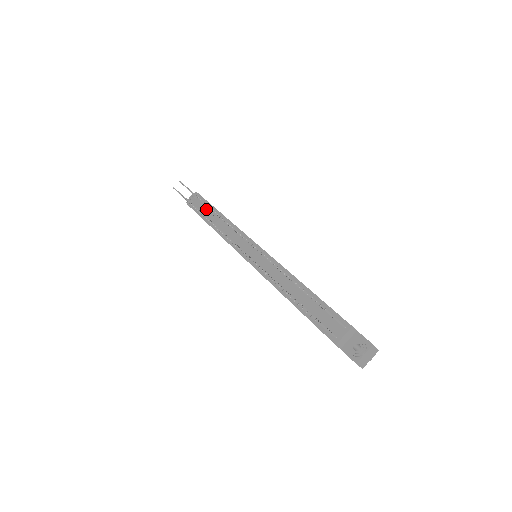
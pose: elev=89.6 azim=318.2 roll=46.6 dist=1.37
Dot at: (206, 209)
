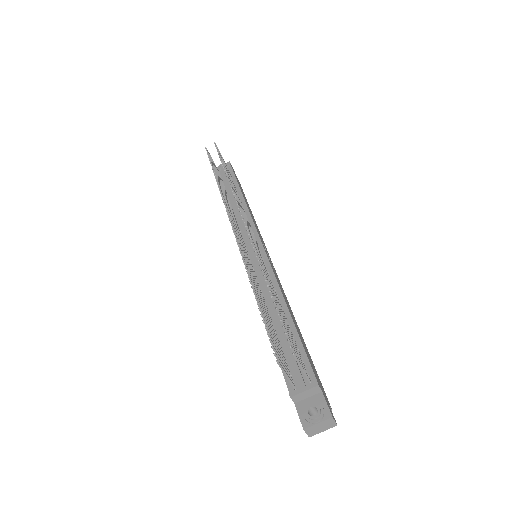
Dot at: occluded
